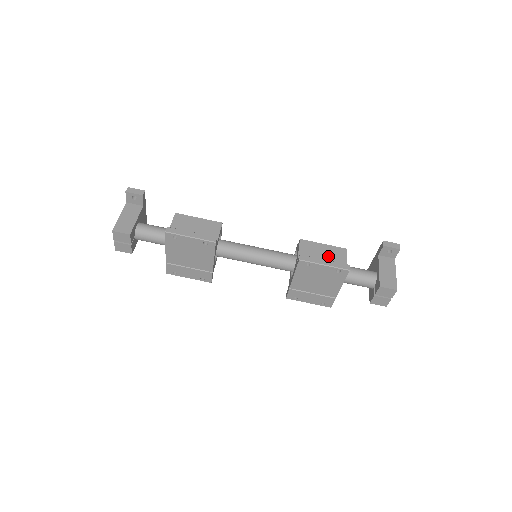
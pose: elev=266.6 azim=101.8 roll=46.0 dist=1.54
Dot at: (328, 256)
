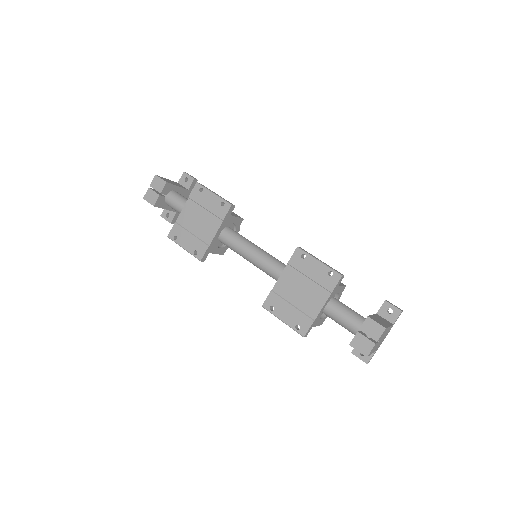
Dot at: occluded
